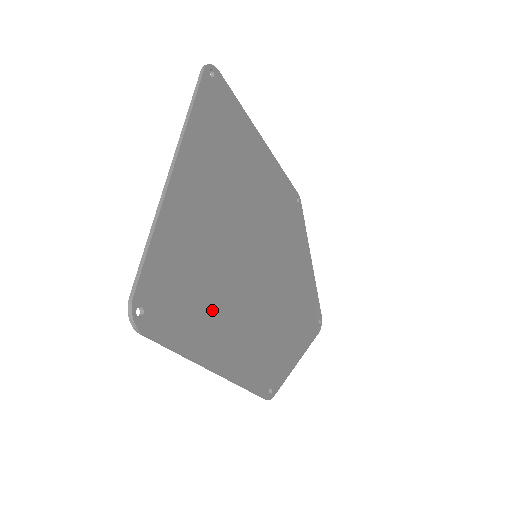
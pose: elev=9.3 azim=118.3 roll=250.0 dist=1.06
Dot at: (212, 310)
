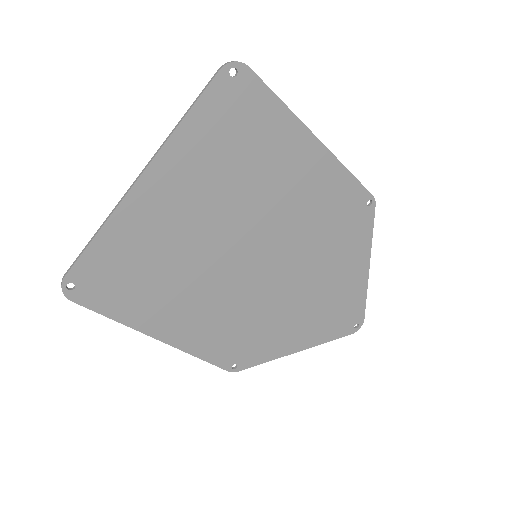
Dot at: (165, 295)
